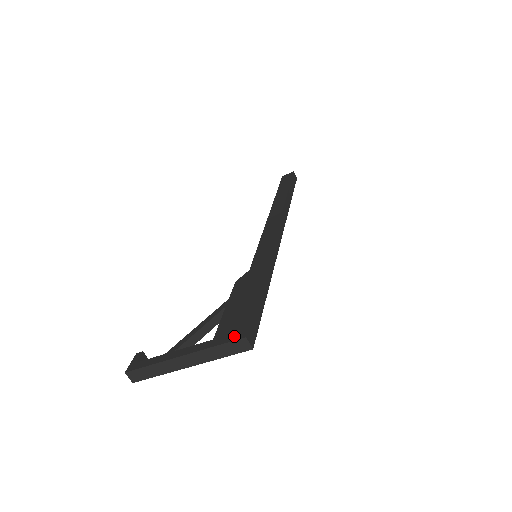
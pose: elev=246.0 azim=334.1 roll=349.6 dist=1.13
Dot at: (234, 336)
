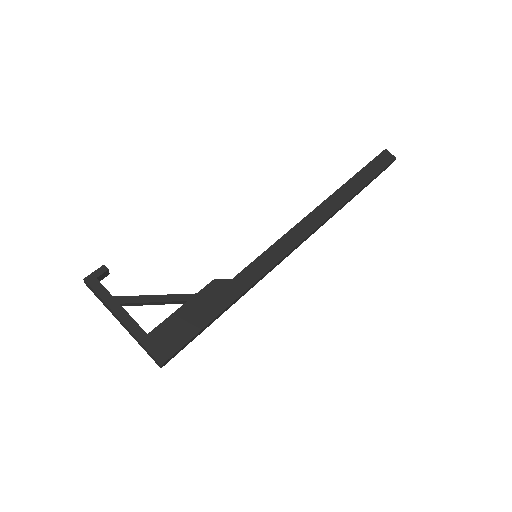
Dot at: (158, 353)
